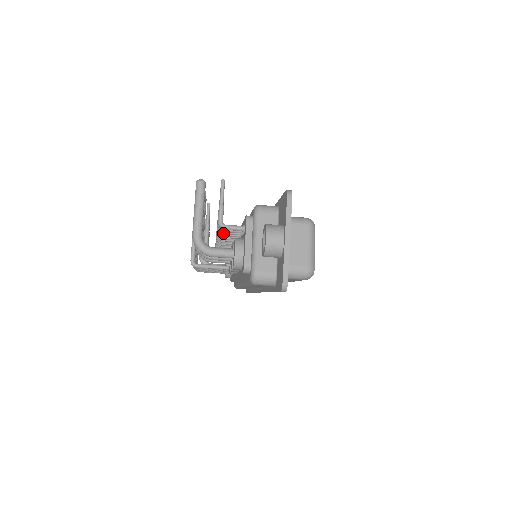
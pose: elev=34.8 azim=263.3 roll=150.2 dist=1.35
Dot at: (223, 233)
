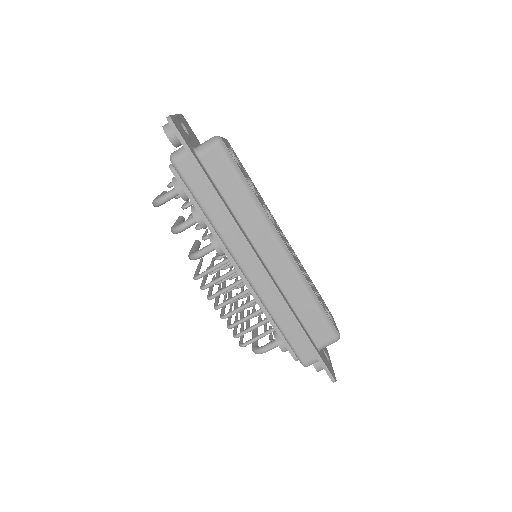
Dot at: (185, 206)
